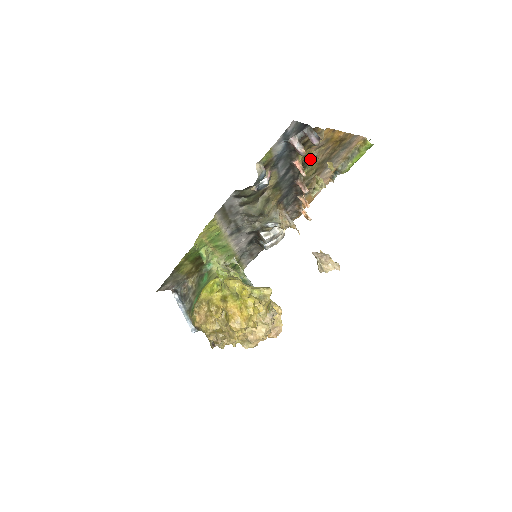
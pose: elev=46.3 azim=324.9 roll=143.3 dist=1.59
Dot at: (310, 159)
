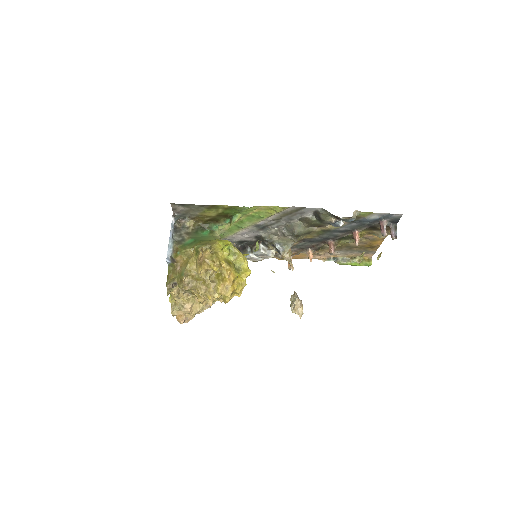
Dot at: occluded
